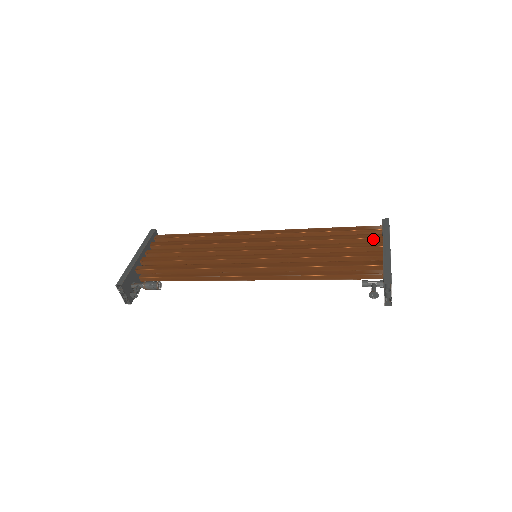
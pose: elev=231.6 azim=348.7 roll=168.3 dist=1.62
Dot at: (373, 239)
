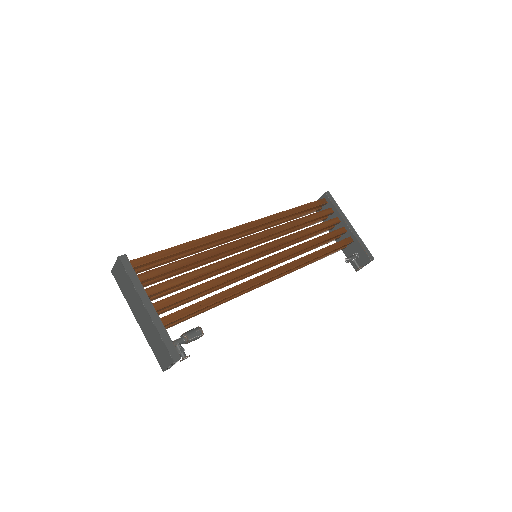
Dot at: (329, 214)
